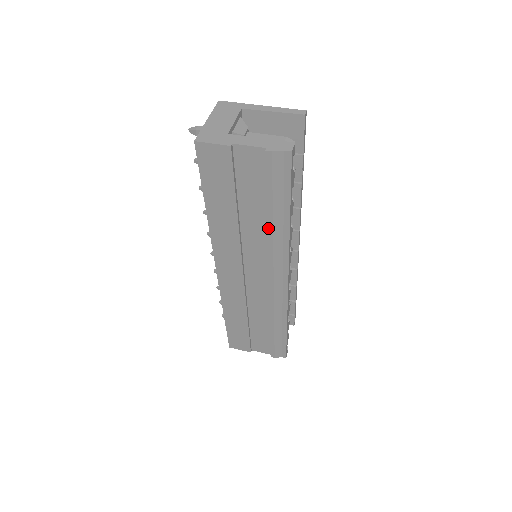
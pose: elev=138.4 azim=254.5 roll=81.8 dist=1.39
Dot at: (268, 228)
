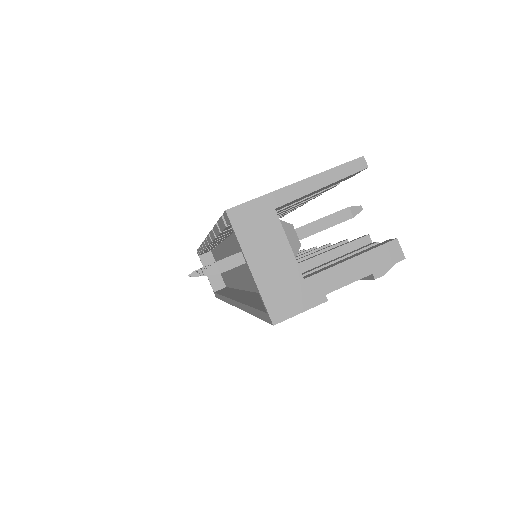
Dot at: occluded
